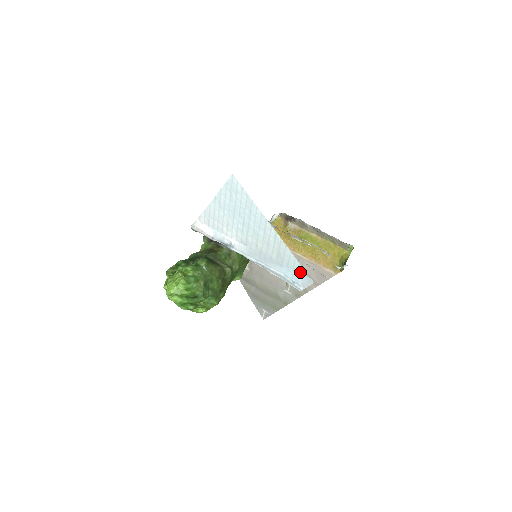
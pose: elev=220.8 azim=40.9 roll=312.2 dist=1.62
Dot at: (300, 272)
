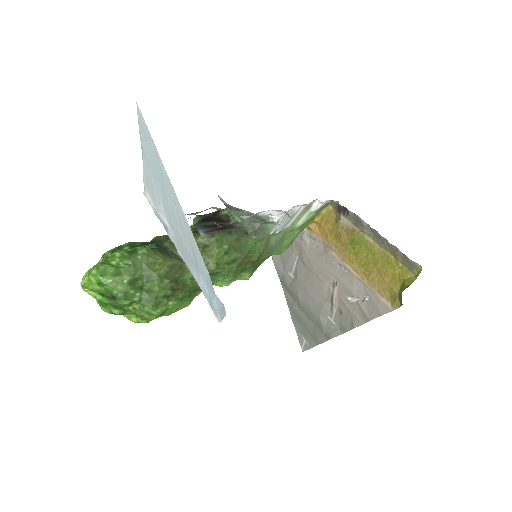
Dot at: (212, 289)
